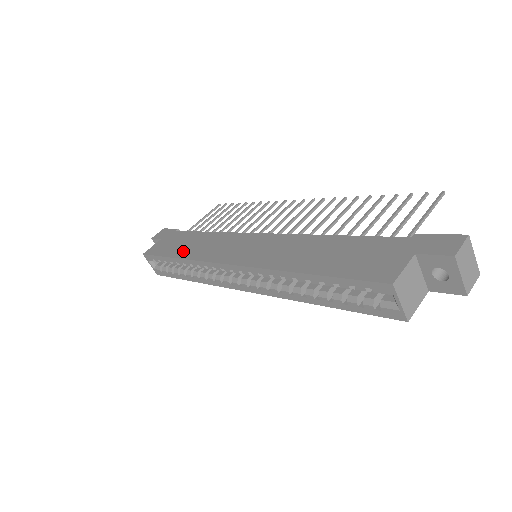
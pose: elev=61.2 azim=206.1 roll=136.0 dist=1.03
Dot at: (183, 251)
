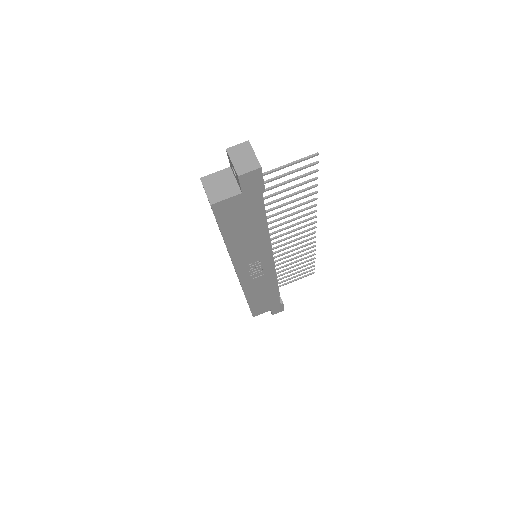
Dot at: occluded
